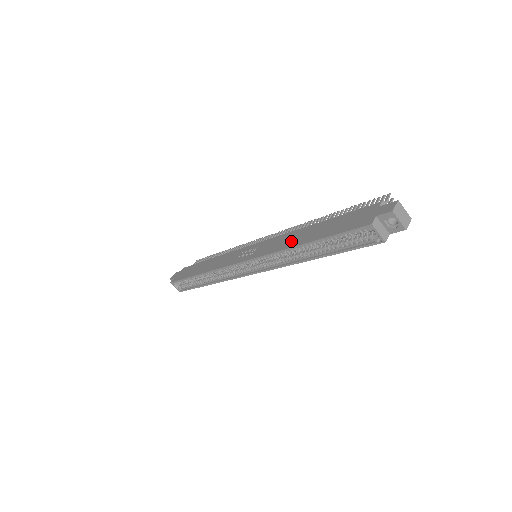
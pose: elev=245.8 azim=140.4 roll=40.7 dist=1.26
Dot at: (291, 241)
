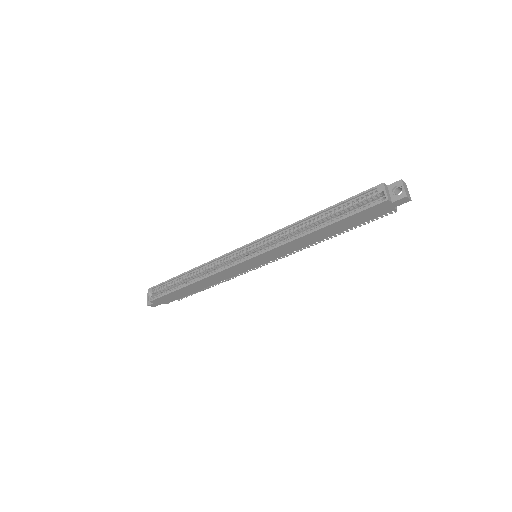
Dot at: occluded
